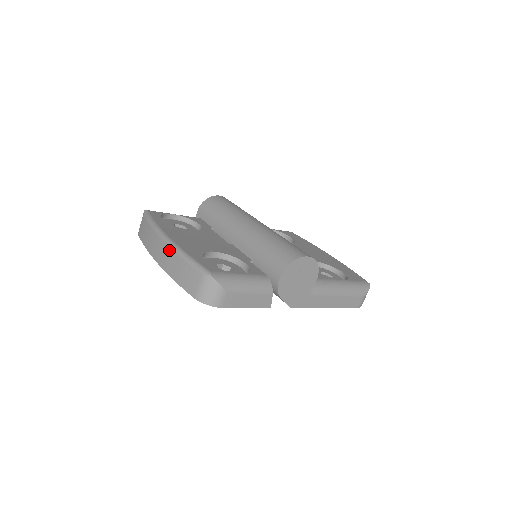
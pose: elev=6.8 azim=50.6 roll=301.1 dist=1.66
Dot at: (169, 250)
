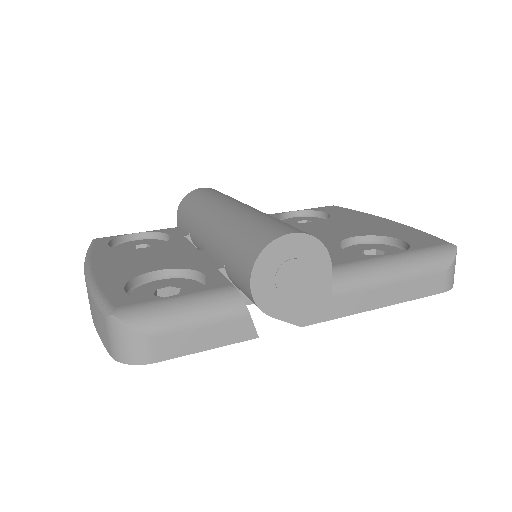
Dot at: occluded
